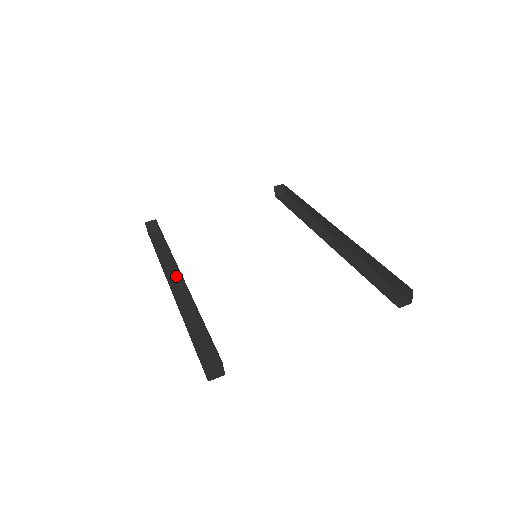
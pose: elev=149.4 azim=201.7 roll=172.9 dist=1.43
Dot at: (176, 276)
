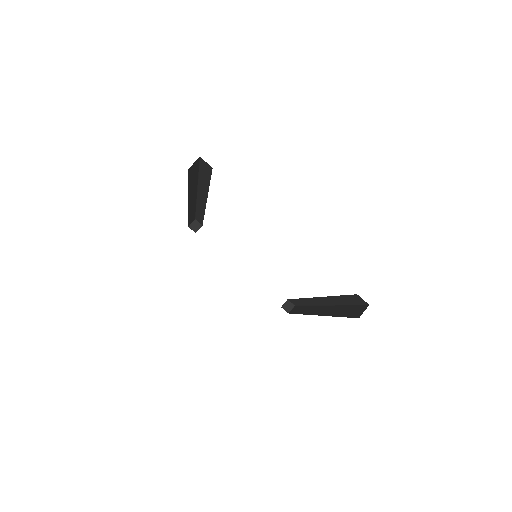
Dot at: occluded
